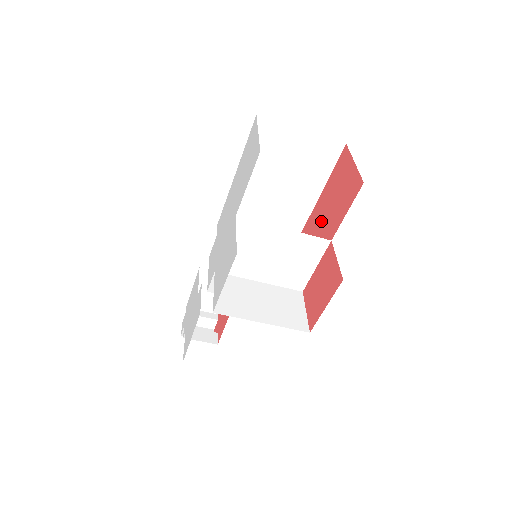
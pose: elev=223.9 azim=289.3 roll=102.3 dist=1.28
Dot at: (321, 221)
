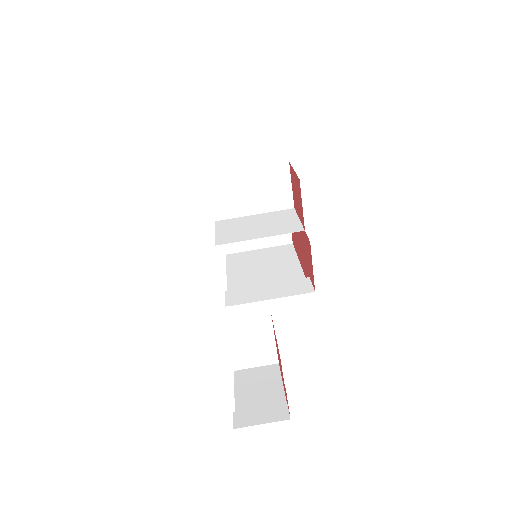
Dot at: (298, 242)
